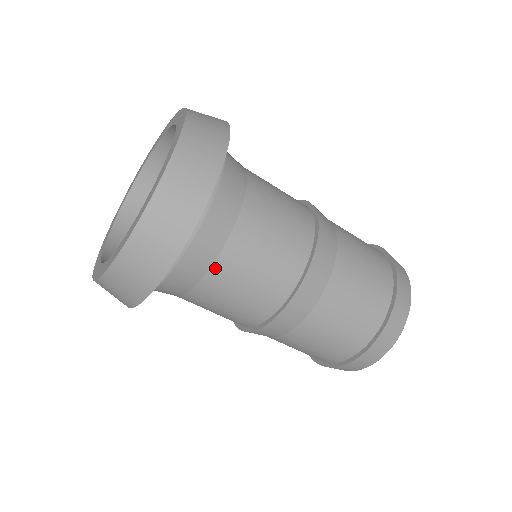
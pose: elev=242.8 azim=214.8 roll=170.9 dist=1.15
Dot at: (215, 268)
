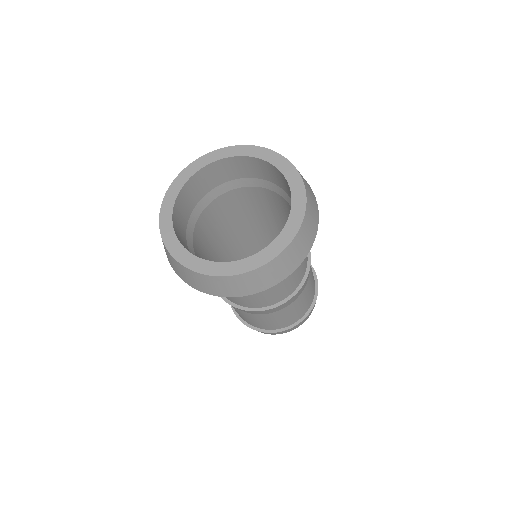
Dot at: occluded
